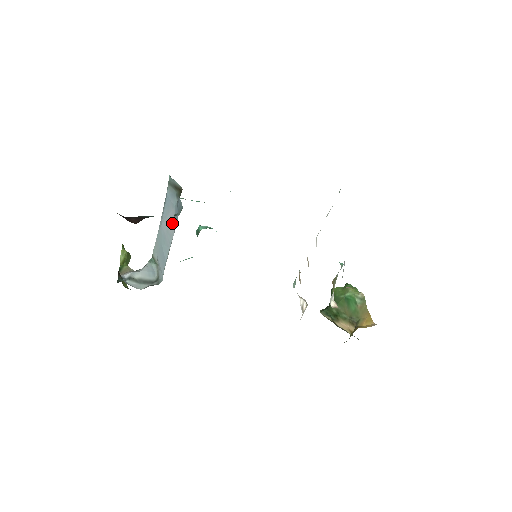
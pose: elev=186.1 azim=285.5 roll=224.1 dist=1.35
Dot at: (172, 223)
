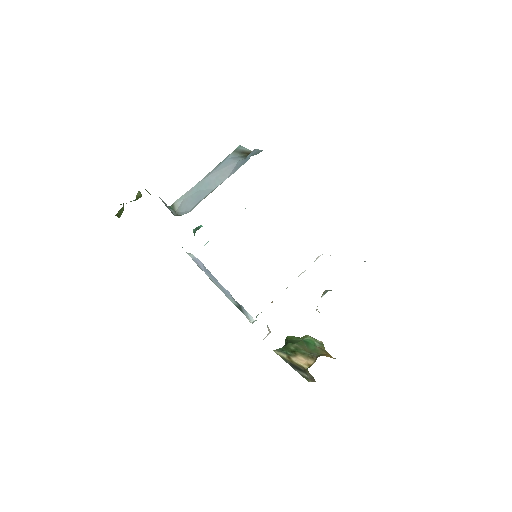
Dot at: (228, 172)
